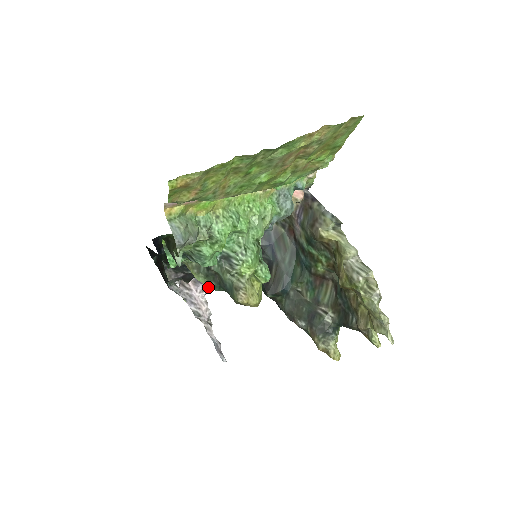
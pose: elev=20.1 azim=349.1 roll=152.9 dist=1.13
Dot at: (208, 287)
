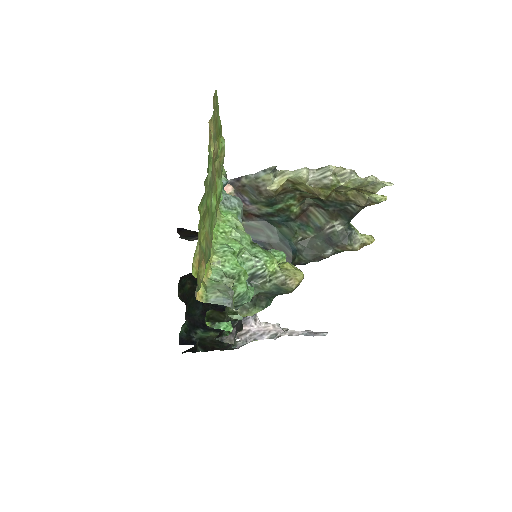
Dot at: (255, 314)
